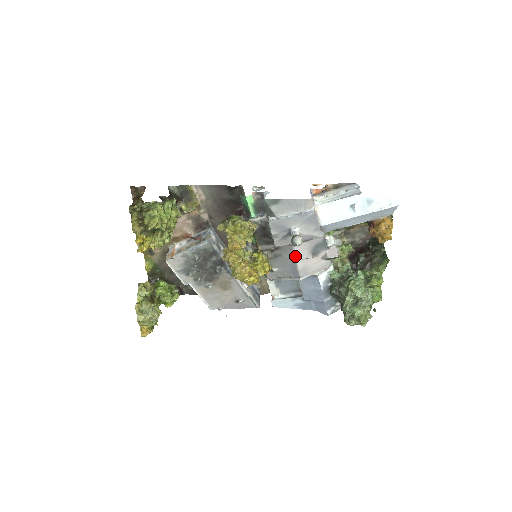
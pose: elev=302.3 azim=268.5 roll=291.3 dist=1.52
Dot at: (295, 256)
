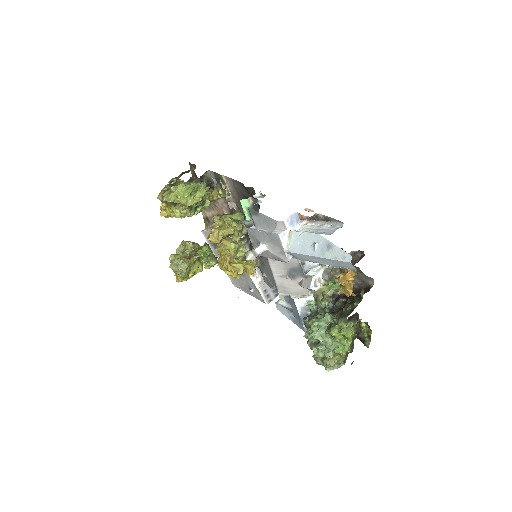
Dot at: (272, 270)
